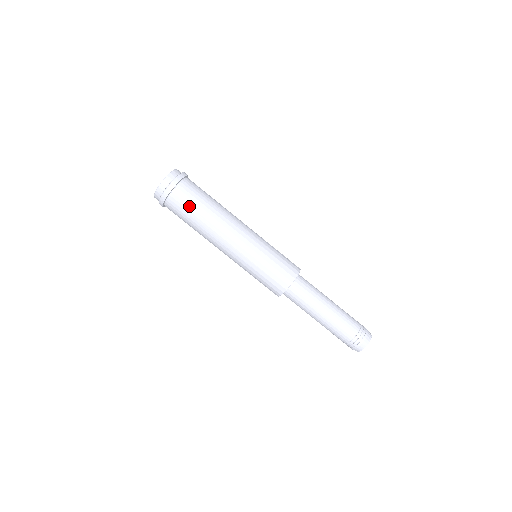
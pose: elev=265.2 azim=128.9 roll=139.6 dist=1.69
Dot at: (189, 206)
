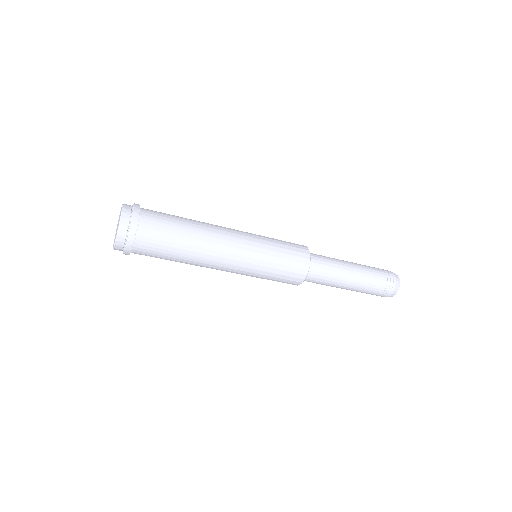
Dot at: occluded
